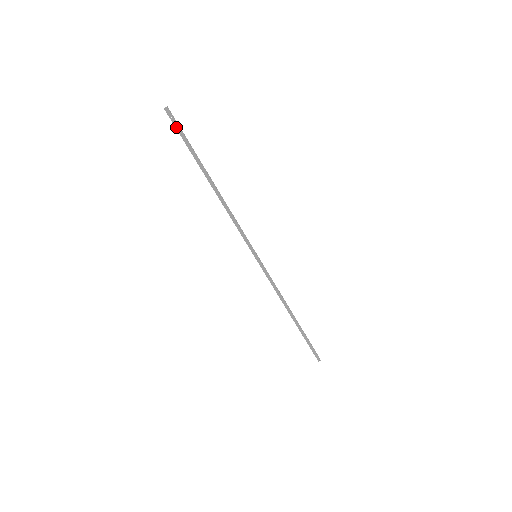
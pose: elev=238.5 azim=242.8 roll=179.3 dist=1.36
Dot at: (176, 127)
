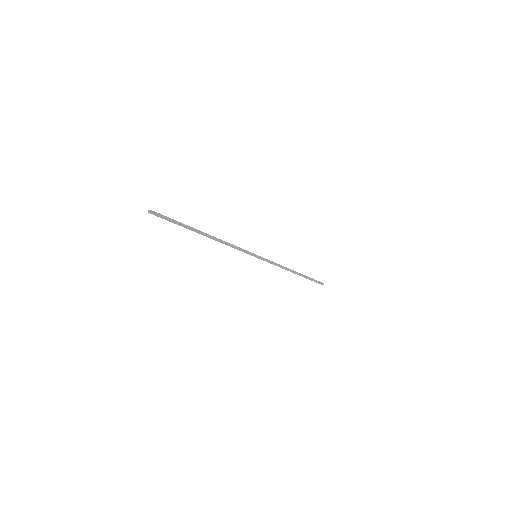
Dot at: (164, 218)
